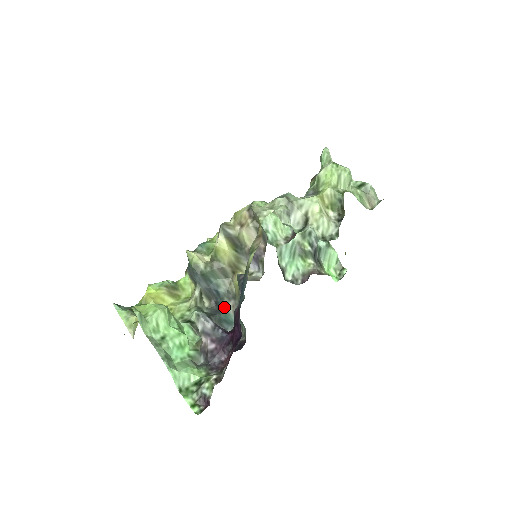
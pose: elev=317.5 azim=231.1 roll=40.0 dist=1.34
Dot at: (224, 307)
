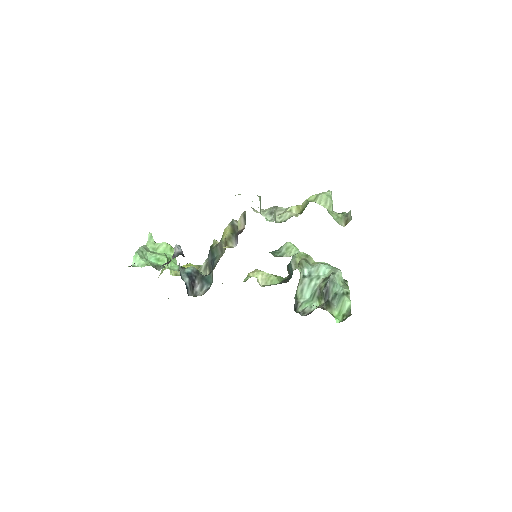
Dot at: (211, 272)
